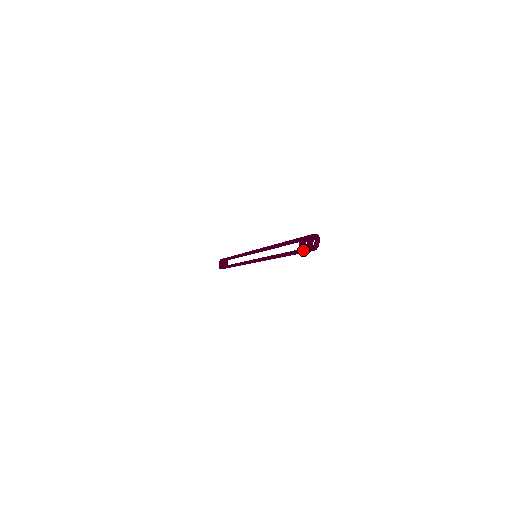
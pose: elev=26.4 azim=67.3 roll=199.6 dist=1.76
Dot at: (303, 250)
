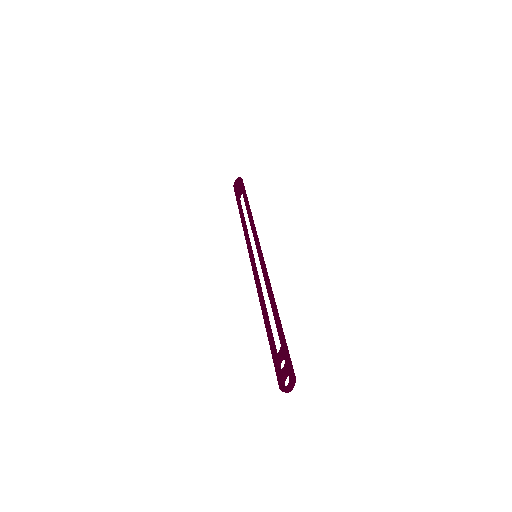
Dot at: (275, 368)
